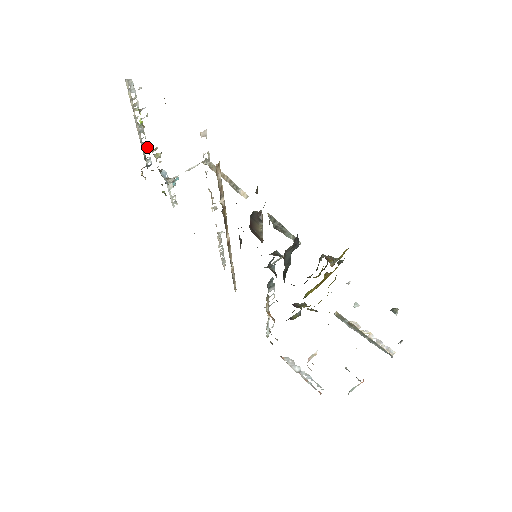
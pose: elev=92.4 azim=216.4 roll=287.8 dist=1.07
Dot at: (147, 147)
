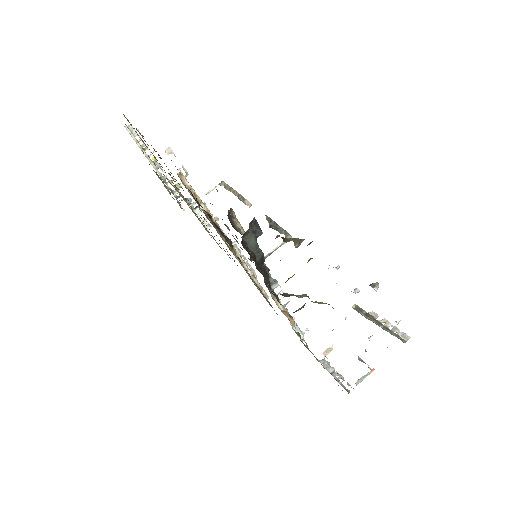
Dot at: (170, 181)
